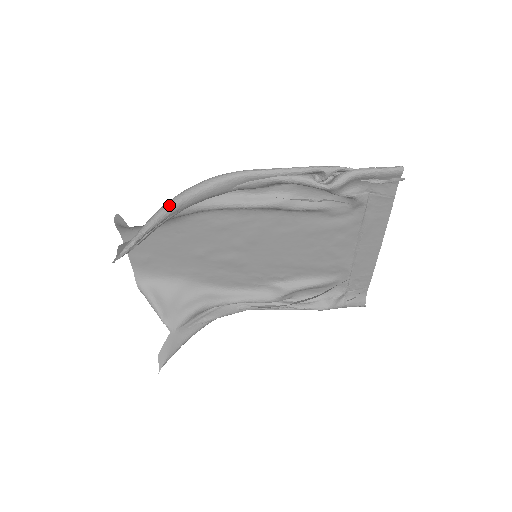
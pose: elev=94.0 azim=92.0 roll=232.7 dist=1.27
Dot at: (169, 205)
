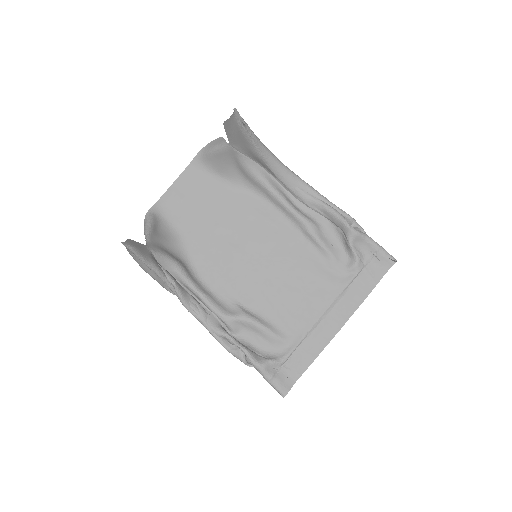
Dot at: occluded
